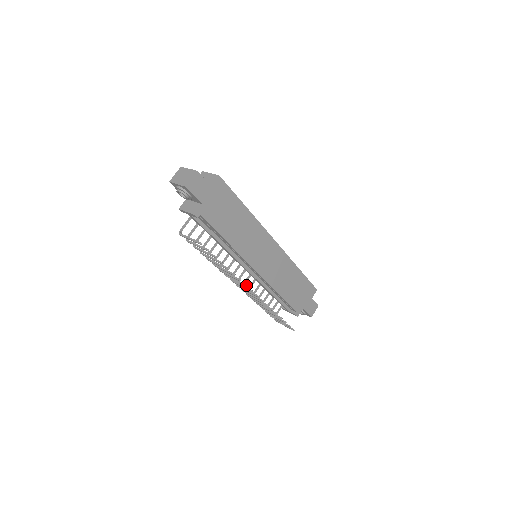
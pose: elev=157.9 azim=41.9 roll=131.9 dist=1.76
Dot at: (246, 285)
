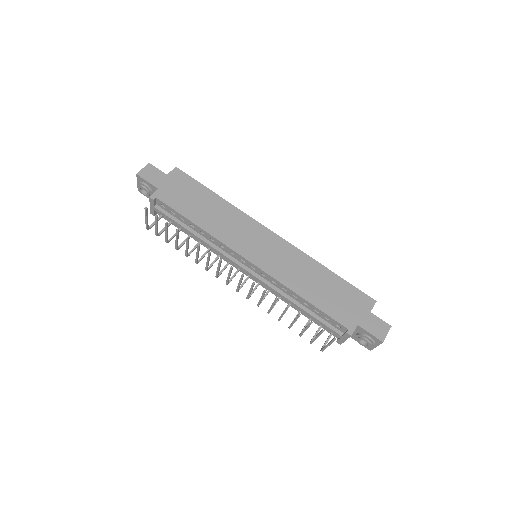
Dot at: (220, 259)
